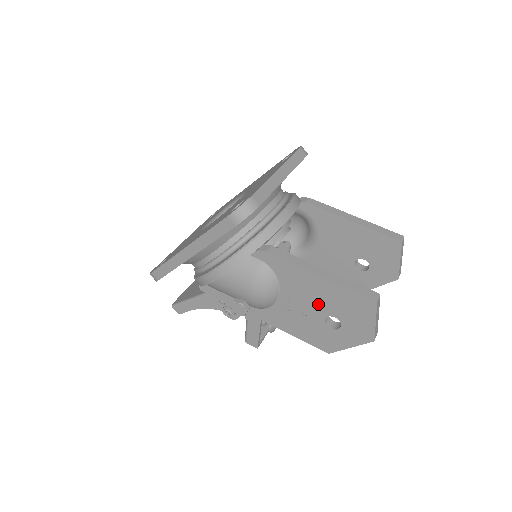
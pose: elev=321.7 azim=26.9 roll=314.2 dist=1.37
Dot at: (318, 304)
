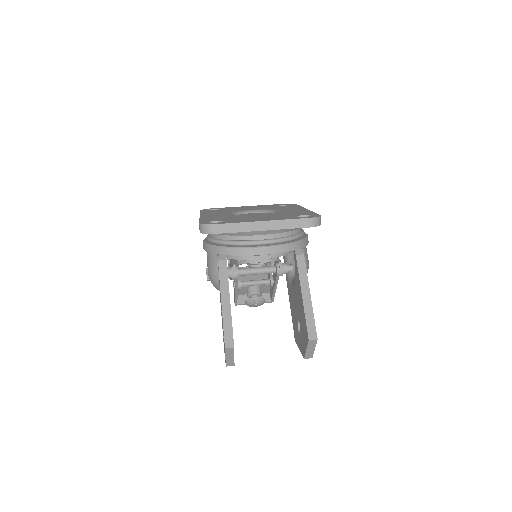
Dot at: occluded
